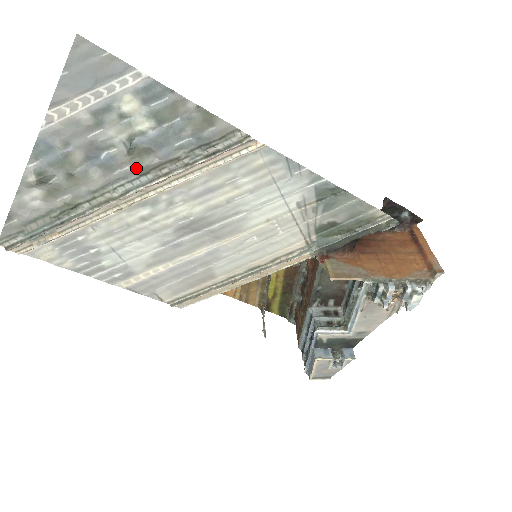
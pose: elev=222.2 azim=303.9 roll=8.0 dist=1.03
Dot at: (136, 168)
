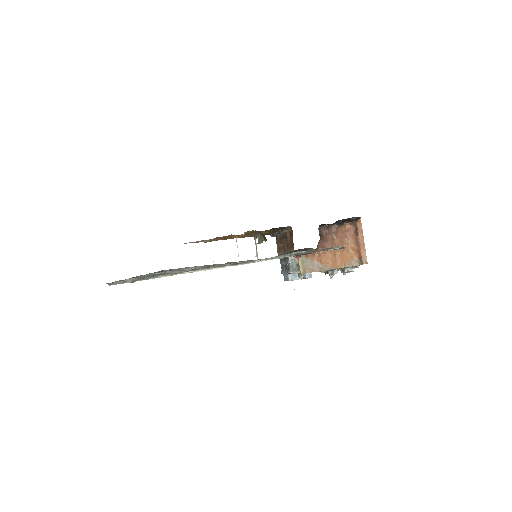
Dot at: occluded
